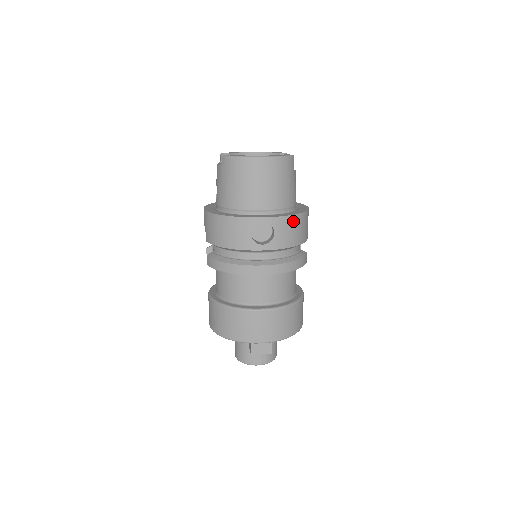
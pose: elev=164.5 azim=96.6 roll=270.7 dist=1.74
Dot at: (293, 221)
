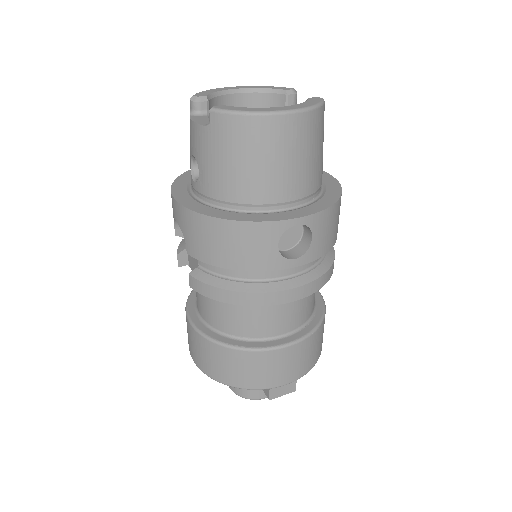
Dot at: (334, 212)
